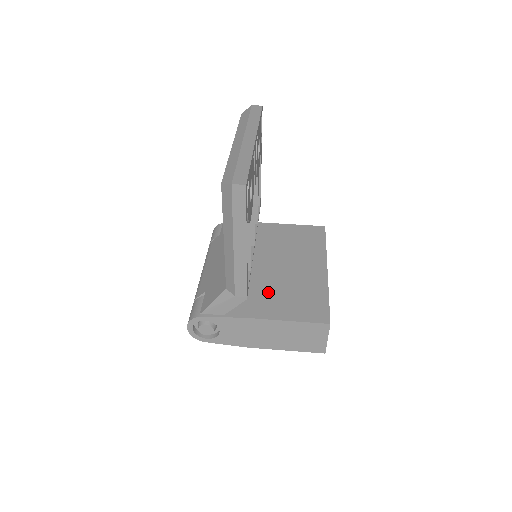
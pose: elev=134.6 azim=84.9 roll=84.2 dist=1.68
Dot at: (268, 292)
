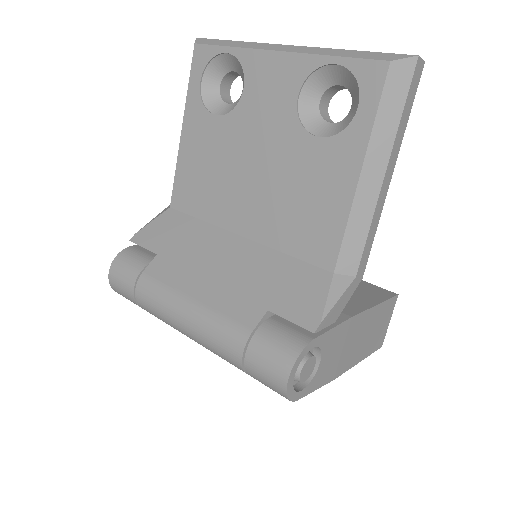
Dot at: occluded
